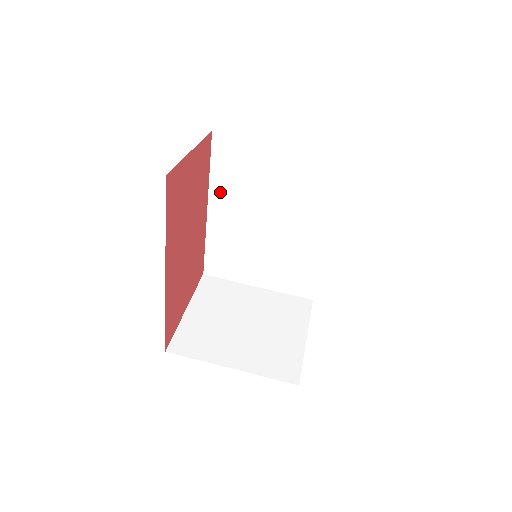
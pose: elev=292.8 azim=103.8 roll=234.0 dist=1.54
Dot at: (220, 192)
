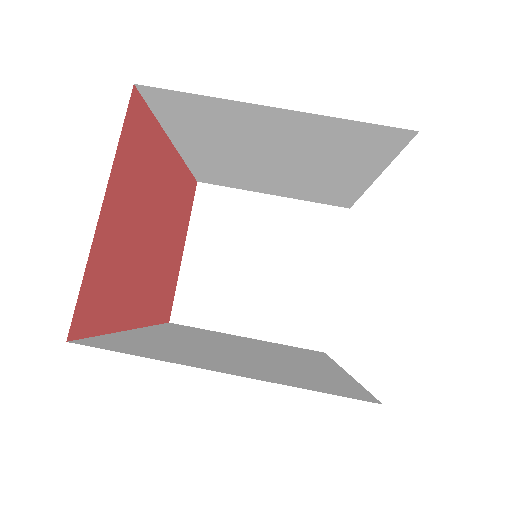
Dot at: (186, 137)
